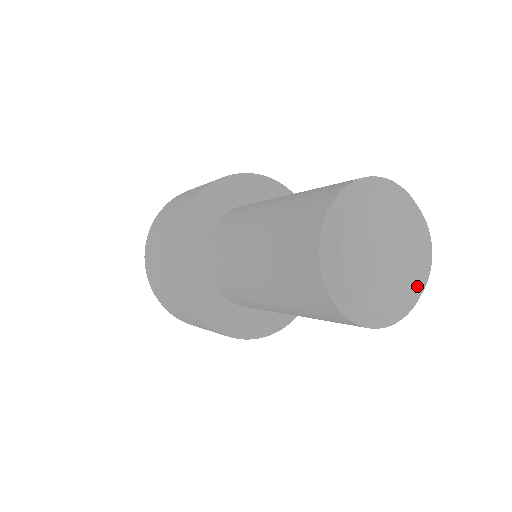
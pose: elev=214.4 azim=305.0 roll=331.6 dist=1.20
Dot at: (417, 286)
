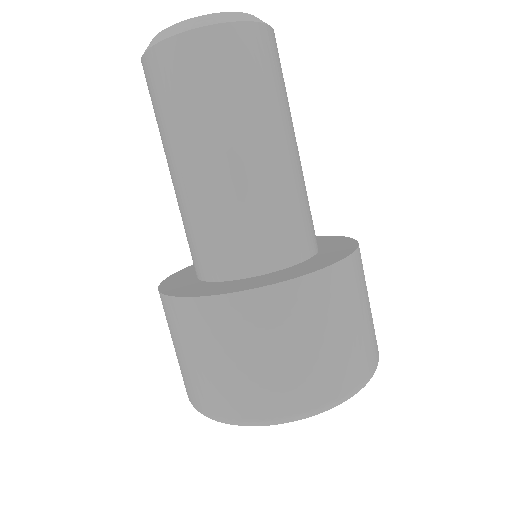
Dot at: occluded
